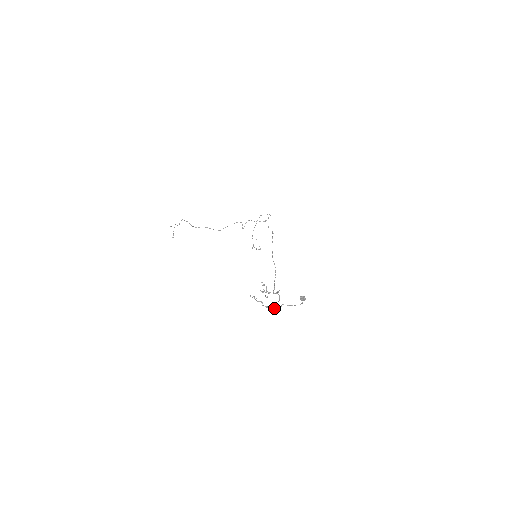
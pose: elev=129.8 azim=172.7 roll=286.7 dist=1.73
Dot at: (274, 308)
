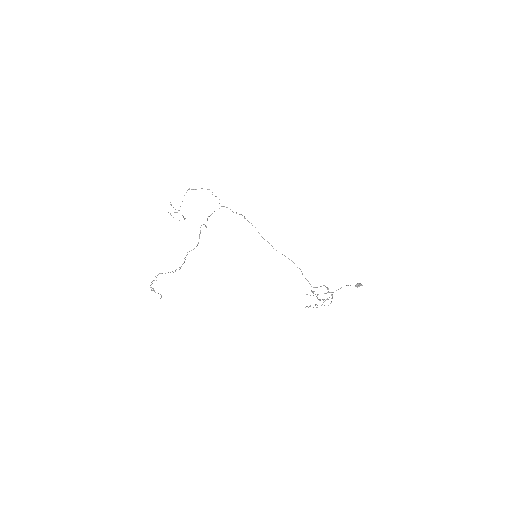
Dot at: occluded
